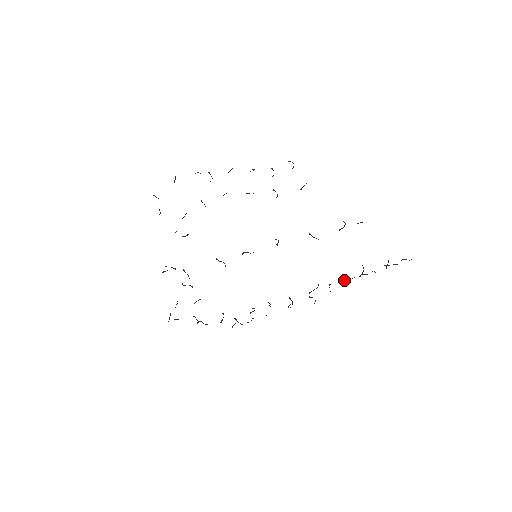
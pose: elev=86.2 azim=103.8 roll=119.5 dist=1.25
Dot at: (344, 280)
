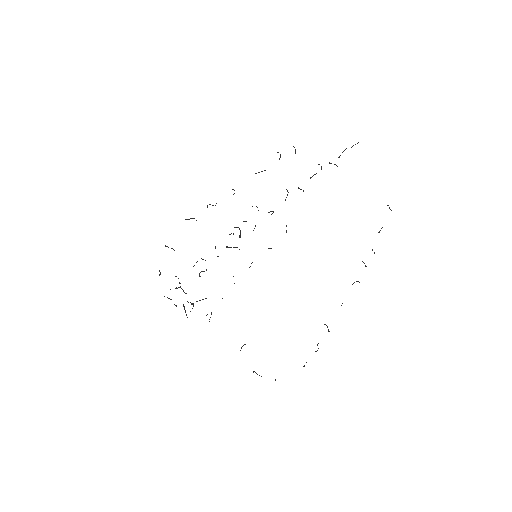
Dot at: occluded
